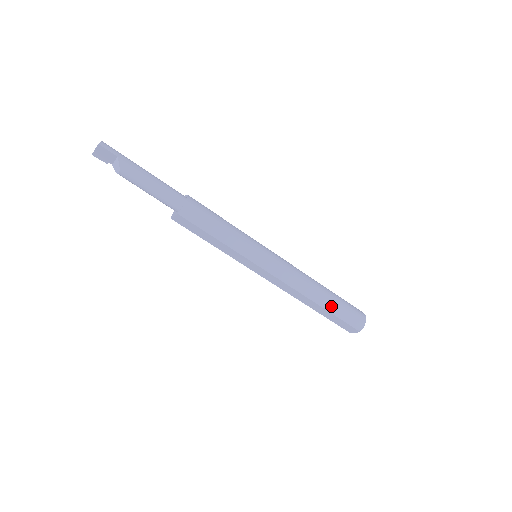
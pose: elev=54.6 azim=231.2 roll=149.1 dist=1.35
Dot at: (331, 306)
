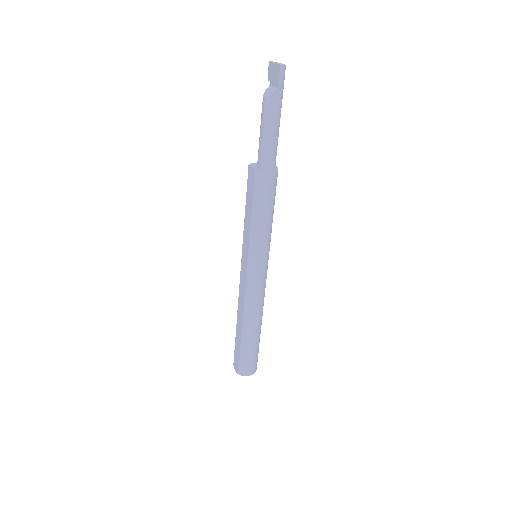
Dot at: (247, 341)
